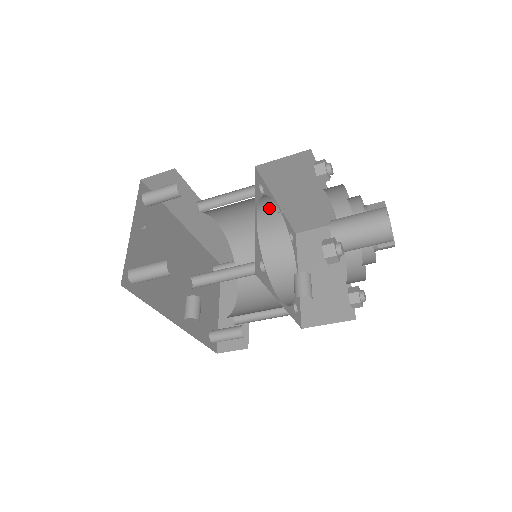
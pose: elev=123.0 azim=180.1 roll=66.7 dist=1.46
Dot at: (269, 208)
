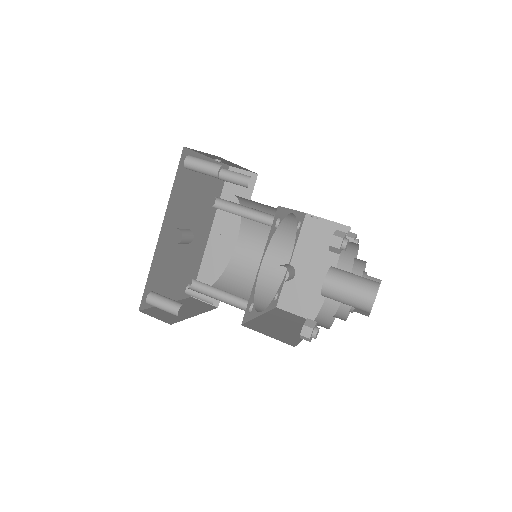
Dot at: (283, 258)
